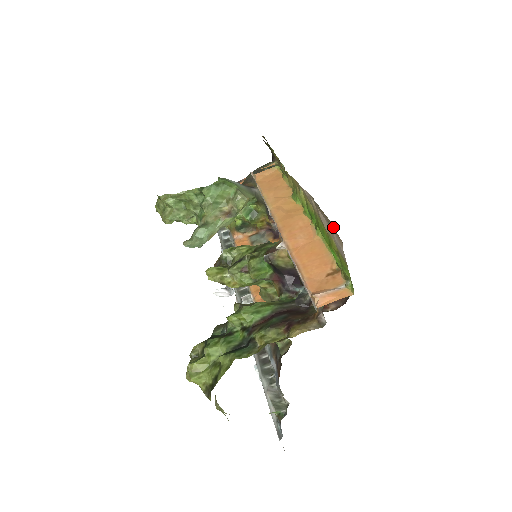
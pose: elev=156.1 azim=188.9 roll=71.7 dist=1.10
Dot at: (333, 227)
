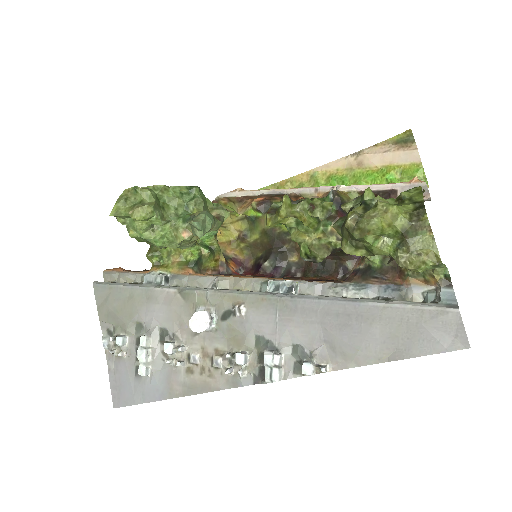
Dot at: (398, 147)
